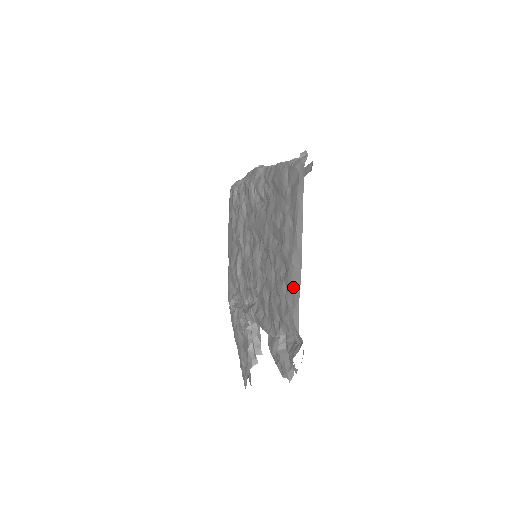
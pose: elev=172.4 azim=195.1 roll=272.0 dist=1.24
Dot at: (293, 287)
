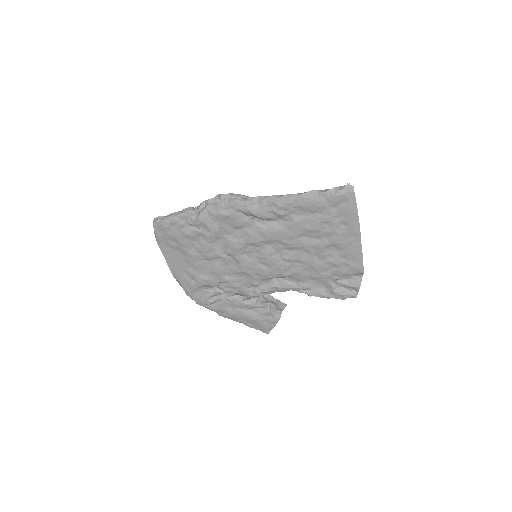
Dot at: (355, 255)
